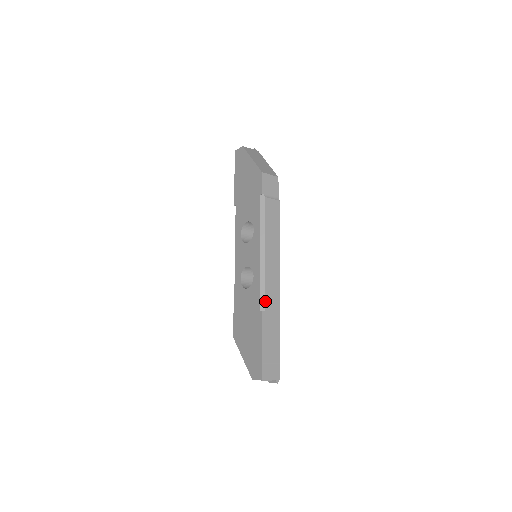
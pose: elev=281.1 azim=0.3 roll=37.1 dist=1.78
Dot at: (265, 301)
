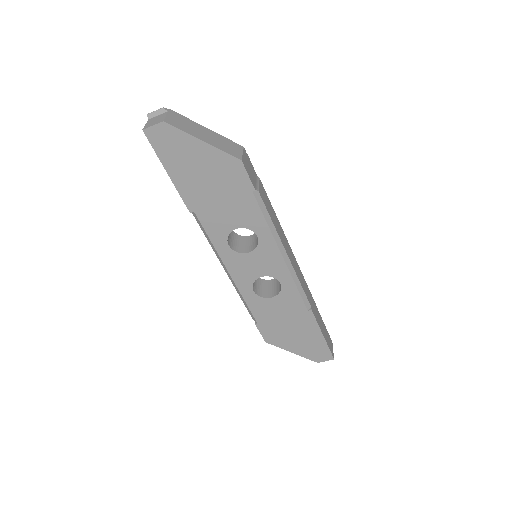
Dot at: (307, 299)
